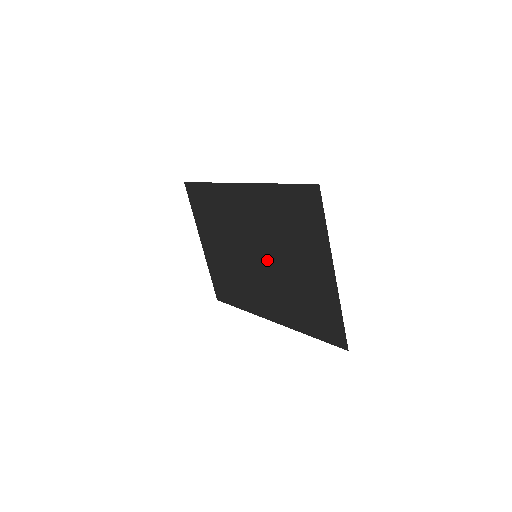
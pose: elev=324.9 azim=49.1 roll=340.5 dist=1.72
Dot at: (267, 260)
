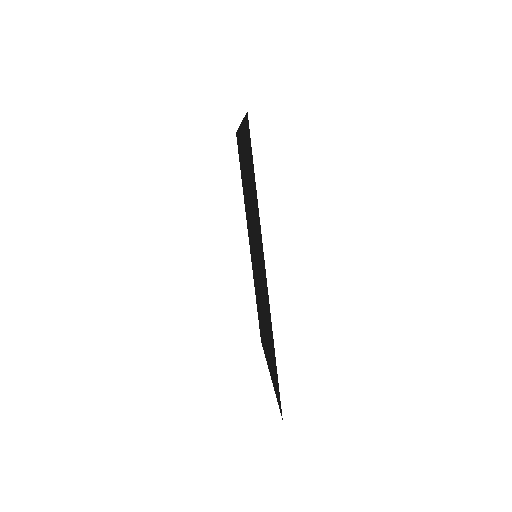
Dot at: (258, 276)
